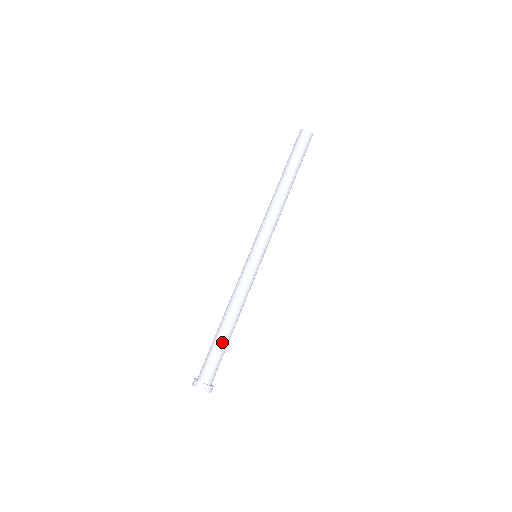
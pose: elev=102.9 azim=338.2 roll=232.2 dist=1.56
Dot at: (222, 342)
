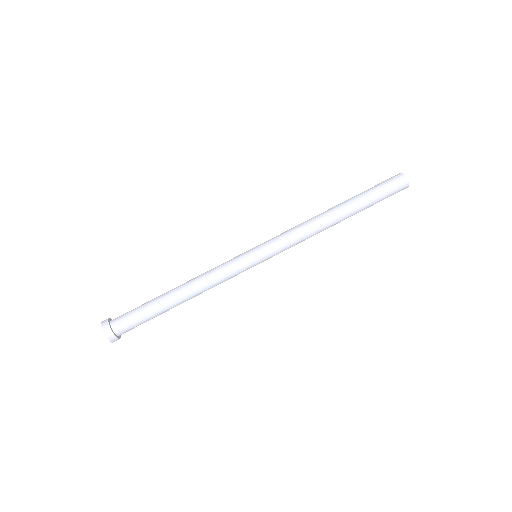
Dot at: (161, 311)
